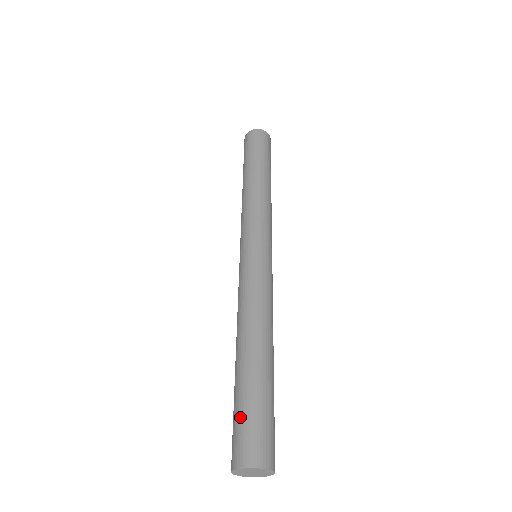
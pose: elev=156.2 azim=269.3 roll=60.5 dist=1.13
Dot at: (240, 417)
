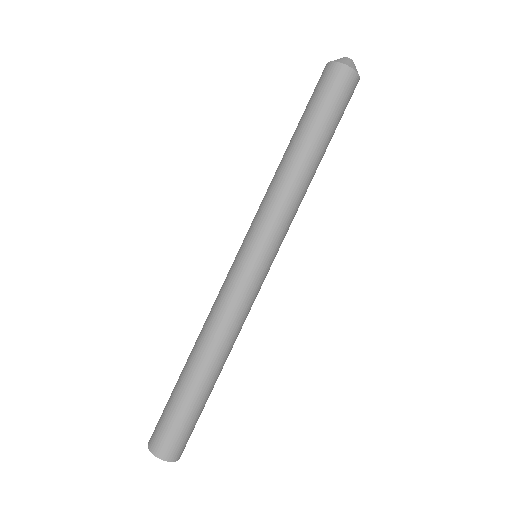
Dot at: (165, 413)
